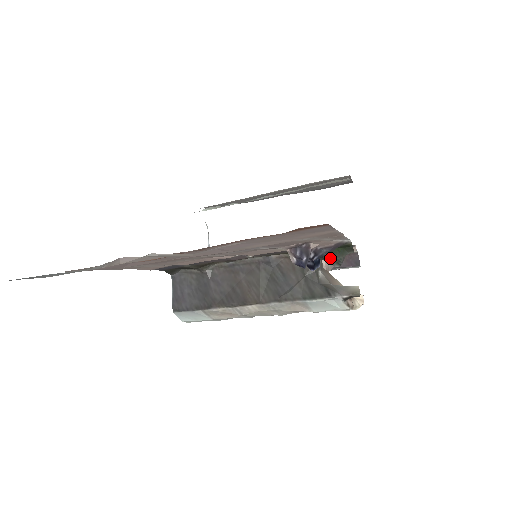
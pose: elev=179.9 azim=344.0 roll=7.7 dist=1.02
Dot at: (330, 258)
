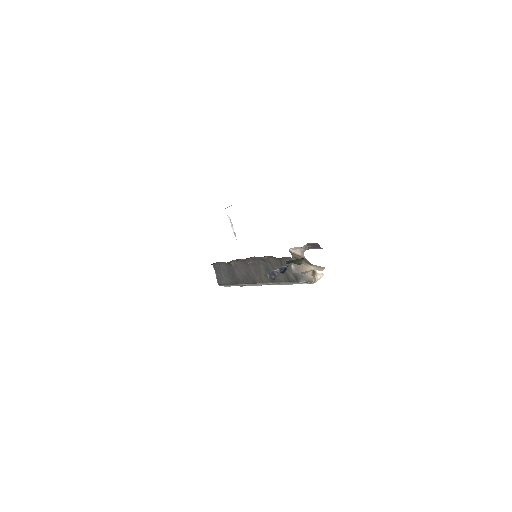
Dot at: occluded
